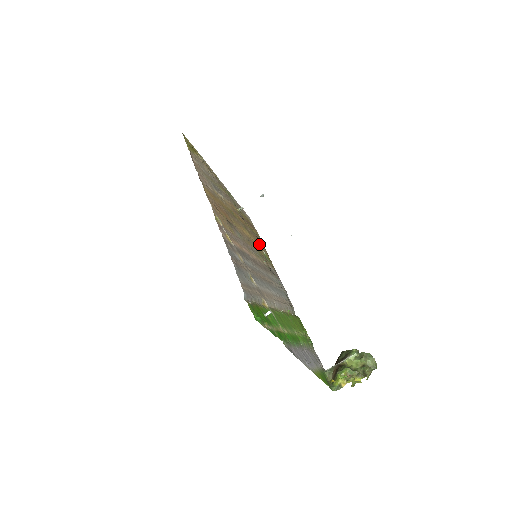
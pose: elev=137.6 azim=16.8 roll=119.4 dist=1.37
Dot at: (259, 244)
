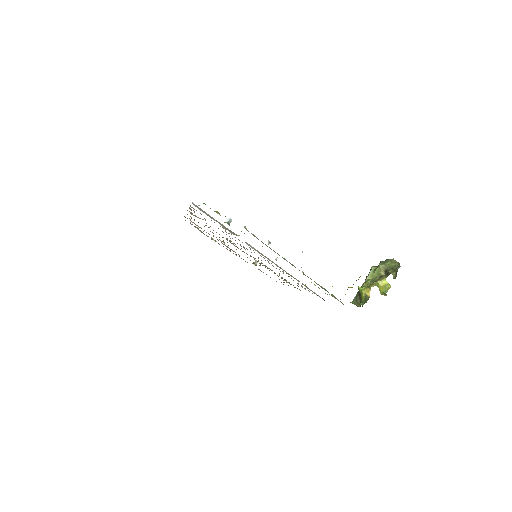
Dot at: occluded
